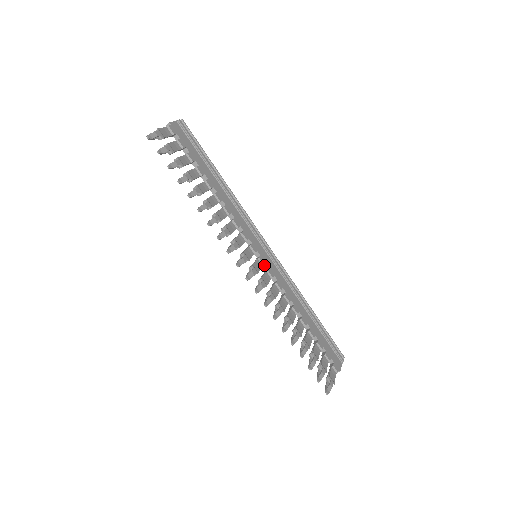
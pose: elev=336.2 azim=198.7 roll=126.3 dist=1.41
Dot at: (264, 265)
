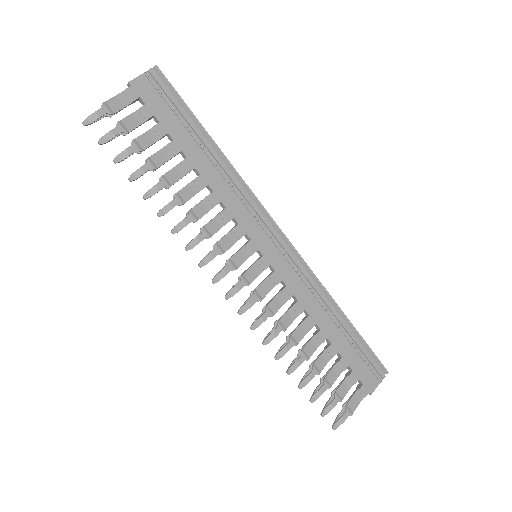
Dot at: (266, 268)
